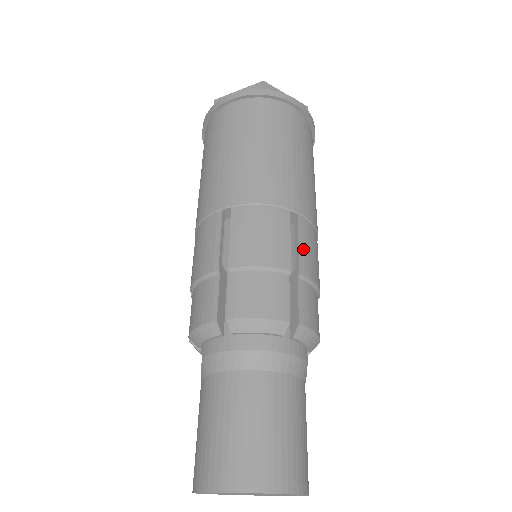
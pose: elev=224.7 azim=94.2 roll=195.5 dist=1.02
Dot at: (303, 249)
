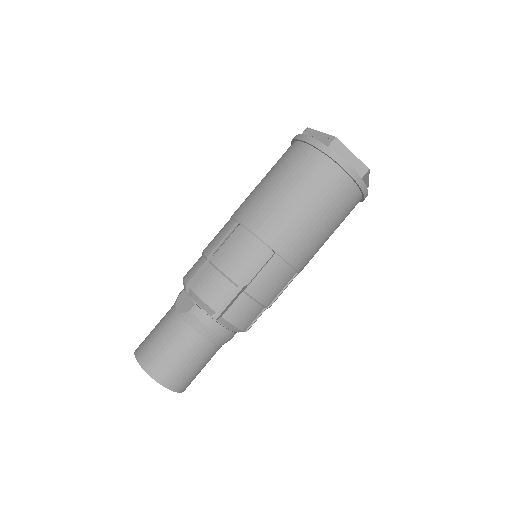
Dot at: occluded
